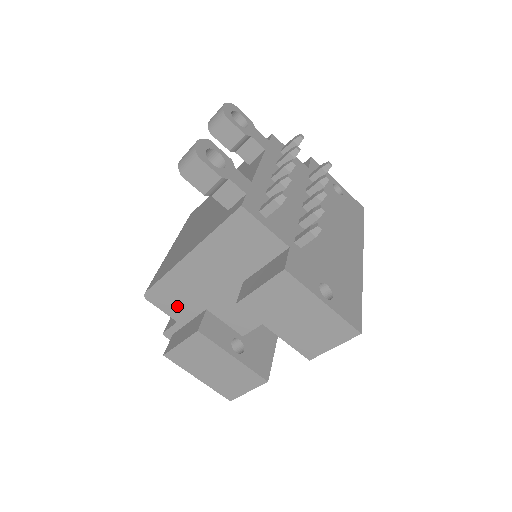
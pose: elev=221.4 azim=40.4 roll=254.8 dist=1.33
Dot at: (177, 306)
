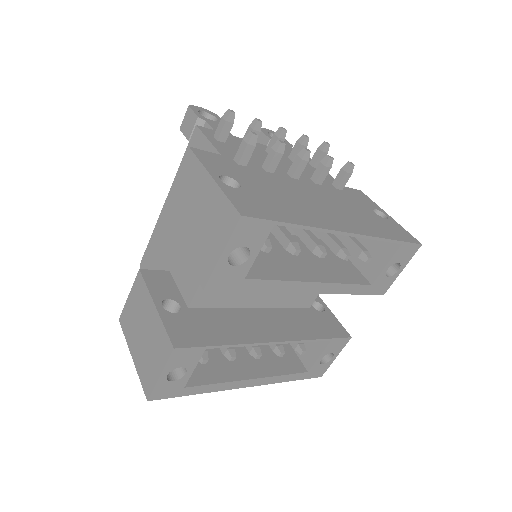
Dot at: occluded
